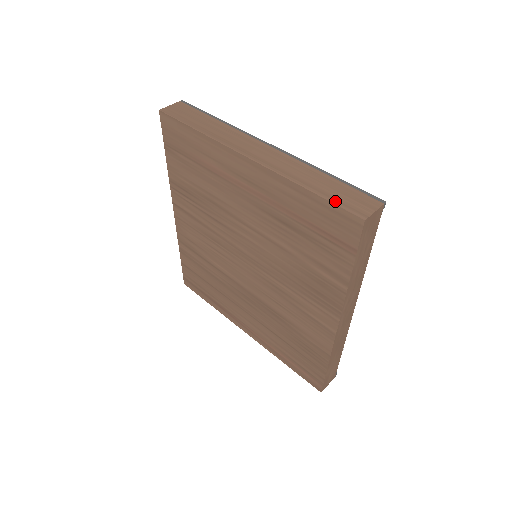
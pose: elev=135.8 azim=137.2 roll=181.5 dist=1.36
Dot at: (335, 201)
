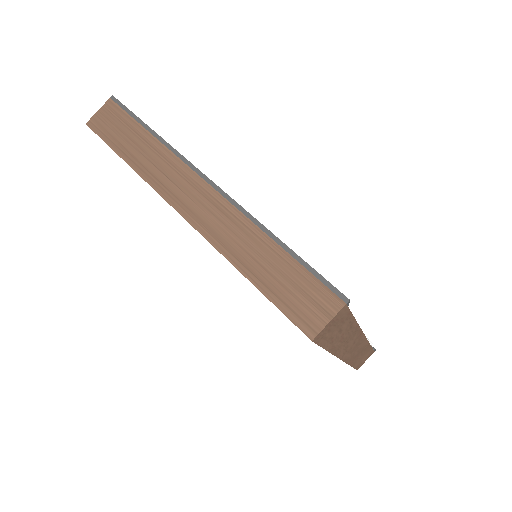
Dot at: (278, 301)
